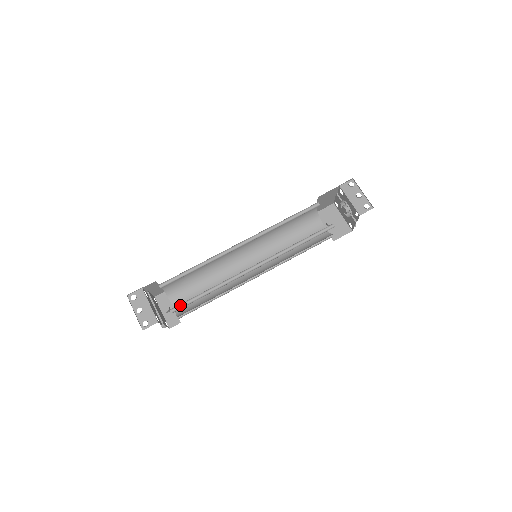
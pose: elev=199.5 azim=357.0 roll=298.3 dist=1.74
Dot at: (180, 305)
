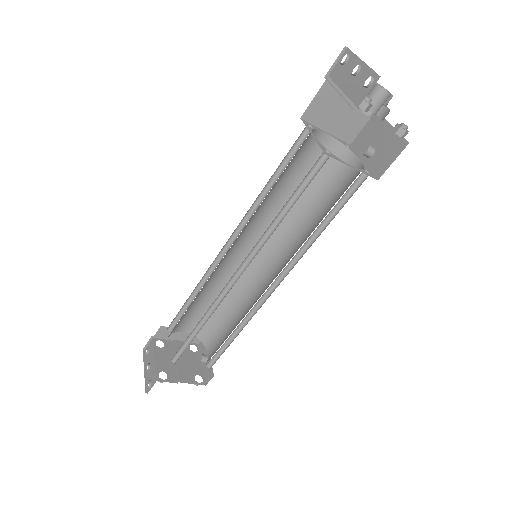
Dot at: (179, 353)
